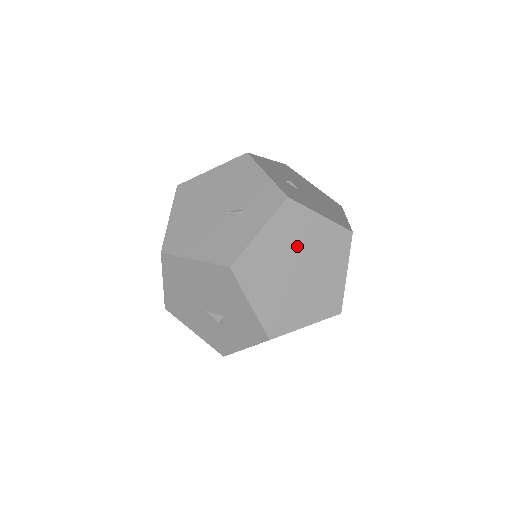
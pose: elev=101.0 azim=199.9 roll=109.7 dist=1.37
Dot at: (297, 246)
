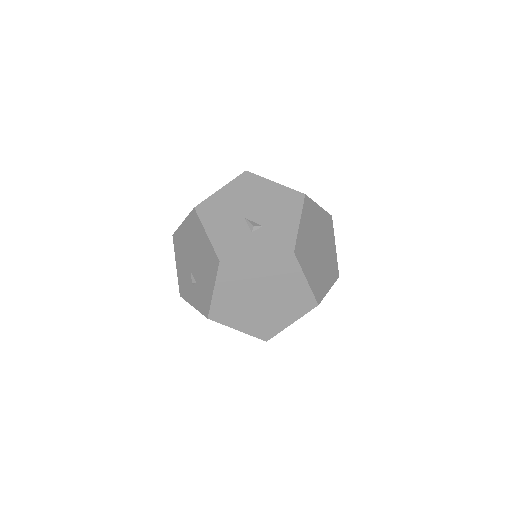
Dot at: (324, 238)
